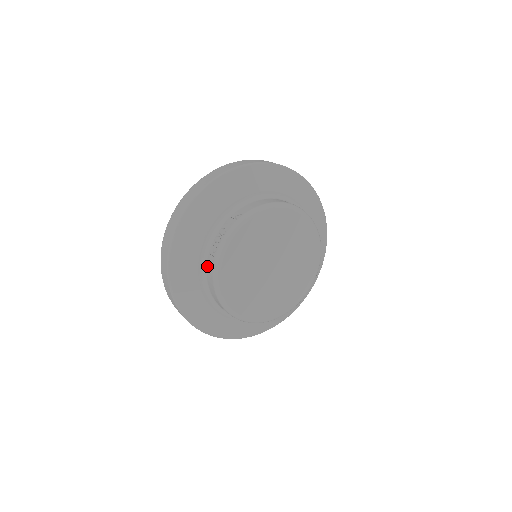
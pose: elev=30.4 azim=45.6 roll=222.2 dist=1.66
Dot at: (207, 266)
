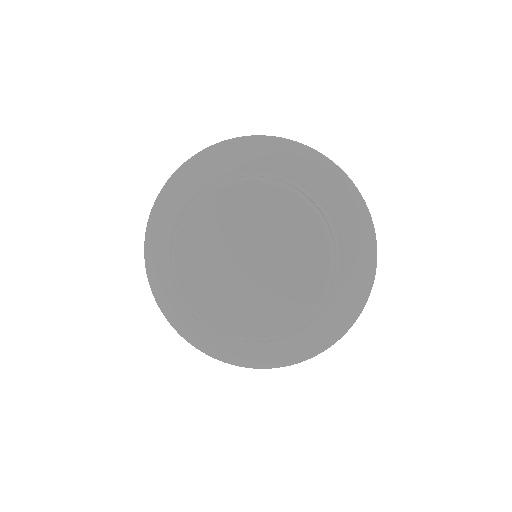
Dot at: occluded
